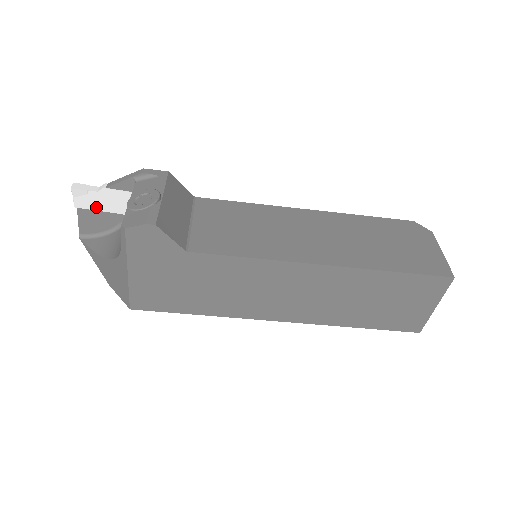
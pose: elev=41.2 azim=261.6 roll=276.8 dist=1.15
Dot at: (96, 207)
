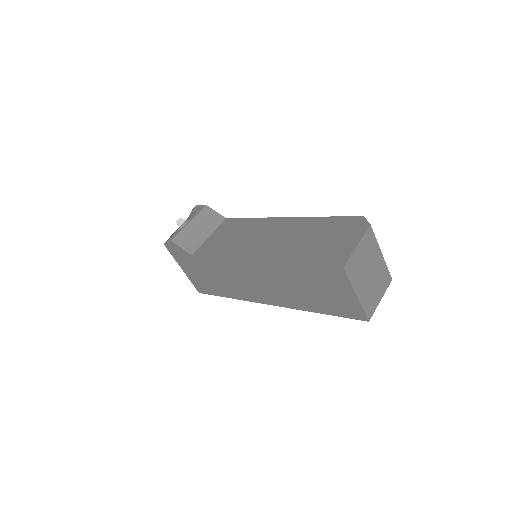
Dot at: occluded
